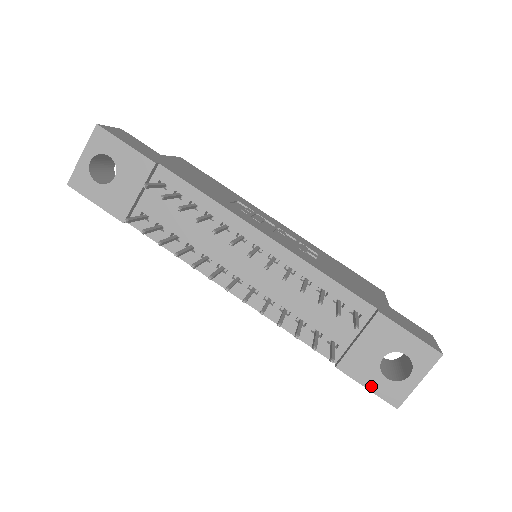
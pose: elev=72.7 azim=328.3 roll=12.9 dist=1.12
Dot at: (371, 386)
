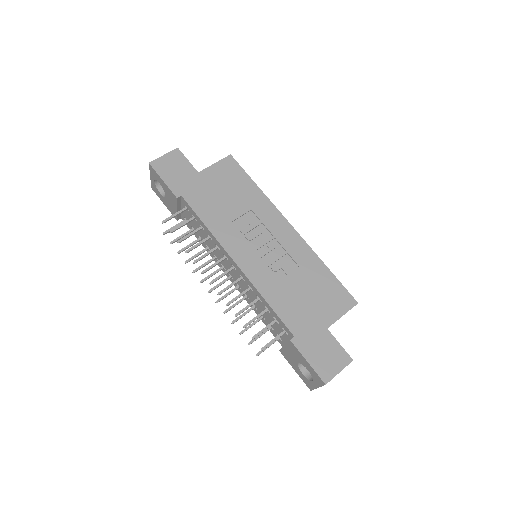
Dot at: (296, 371)
